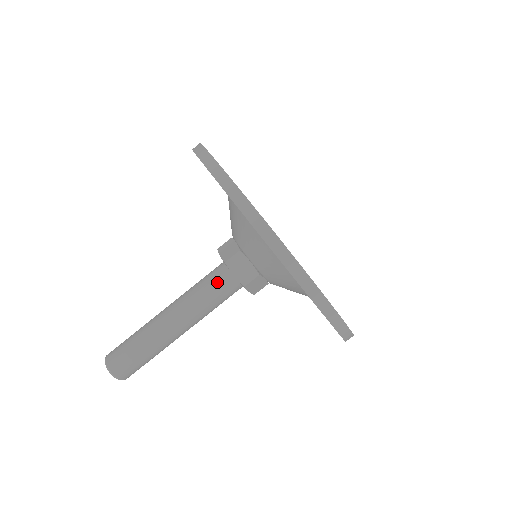
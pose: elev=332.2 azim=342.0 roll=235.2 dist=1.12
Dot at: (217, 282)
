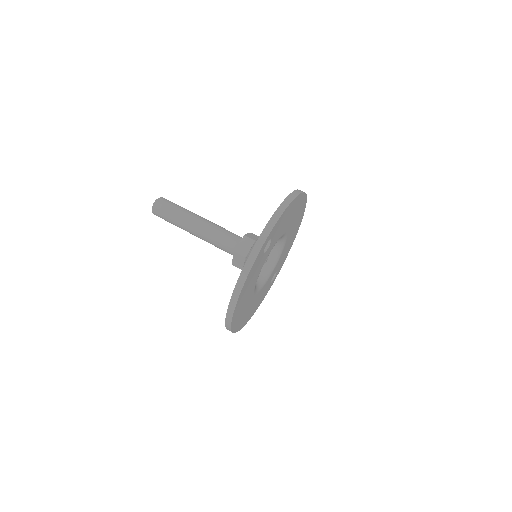
Dot at: (226, 247)
